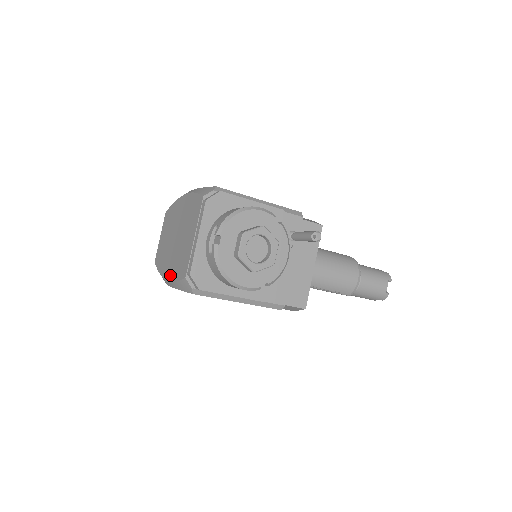
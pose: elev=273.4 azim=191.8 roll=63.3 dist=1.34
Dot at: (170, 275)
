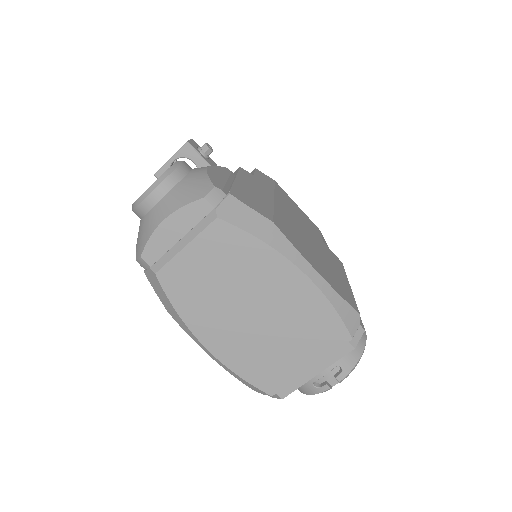
Dot at: (224, 356)
